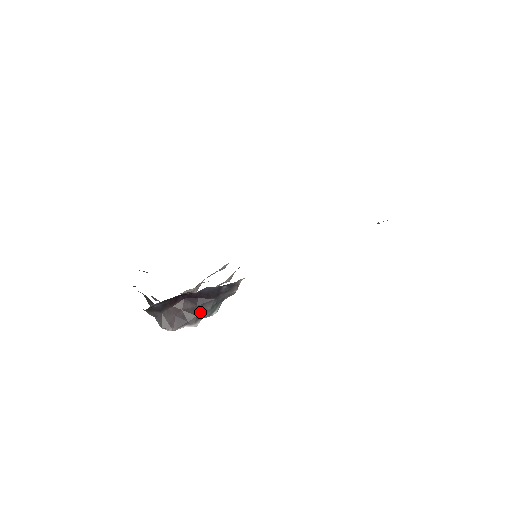
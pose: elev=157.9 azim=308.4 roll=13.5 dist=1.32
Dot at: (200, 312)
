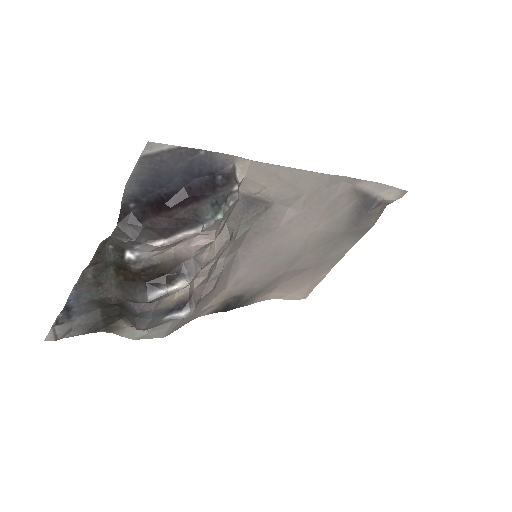
Dot at: (198, 213)
